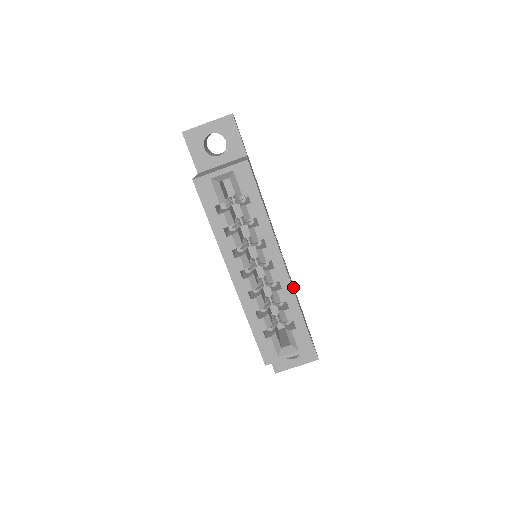
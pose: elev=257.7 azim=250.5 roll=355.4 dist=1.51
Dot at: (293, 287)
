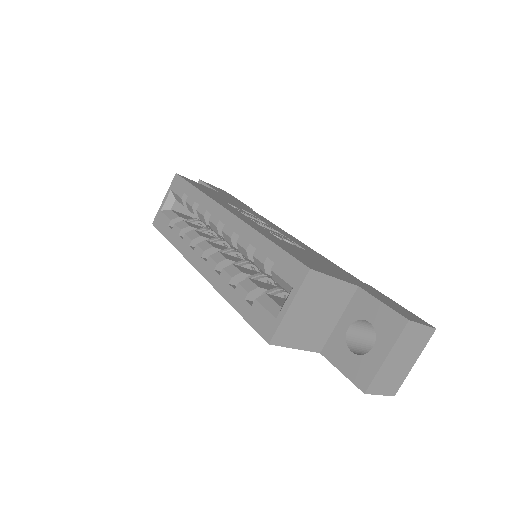
Dot at: (302, 250)
